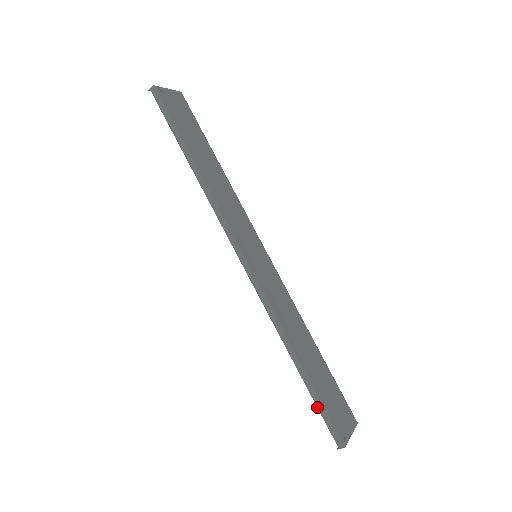
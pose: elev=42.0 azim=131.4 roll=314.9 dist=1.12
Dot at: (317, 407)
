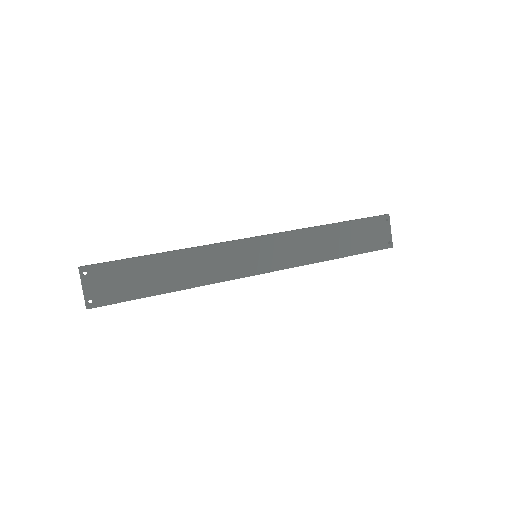
Dot at: occluded
